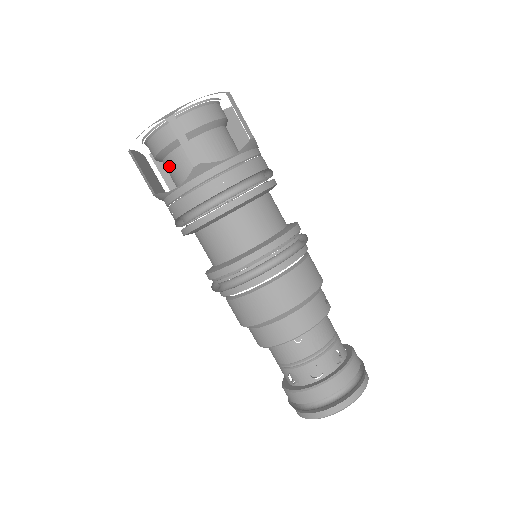
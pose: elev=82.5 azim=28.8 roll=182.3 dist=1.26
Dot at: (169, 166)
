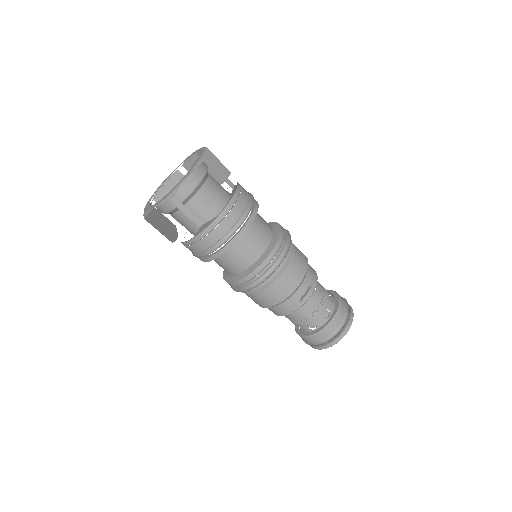
Dot at: occluded
